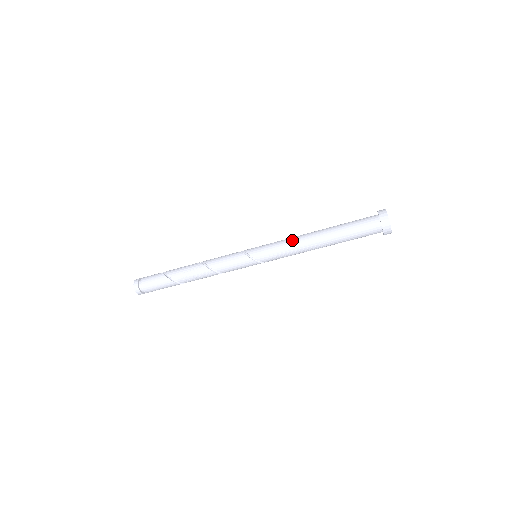
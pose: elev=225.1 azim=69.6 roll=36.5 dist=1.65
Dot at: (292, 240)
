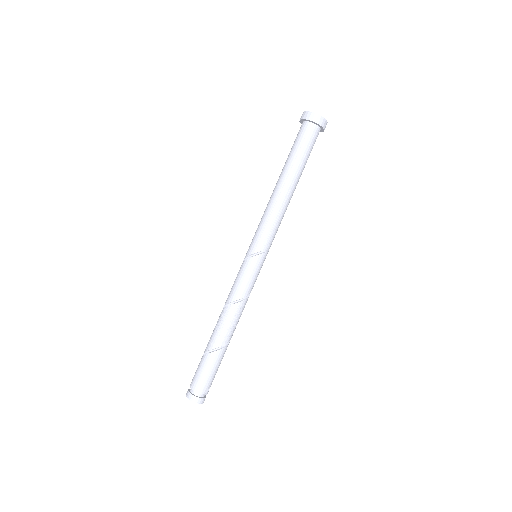
Dot at: (265, 209)
